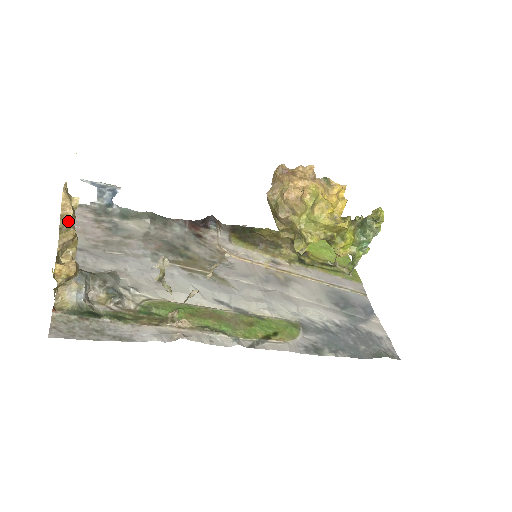
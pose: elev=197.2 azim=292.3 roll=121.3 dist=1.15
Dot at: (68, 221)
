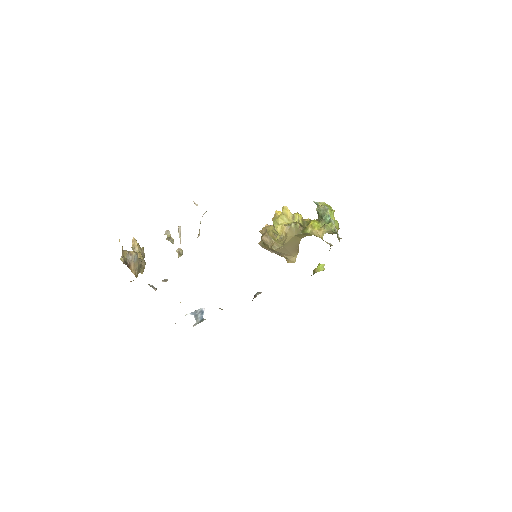
Dot at: (136, 246)
